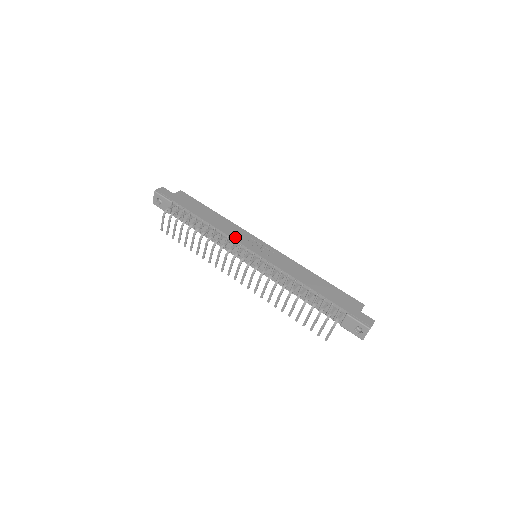
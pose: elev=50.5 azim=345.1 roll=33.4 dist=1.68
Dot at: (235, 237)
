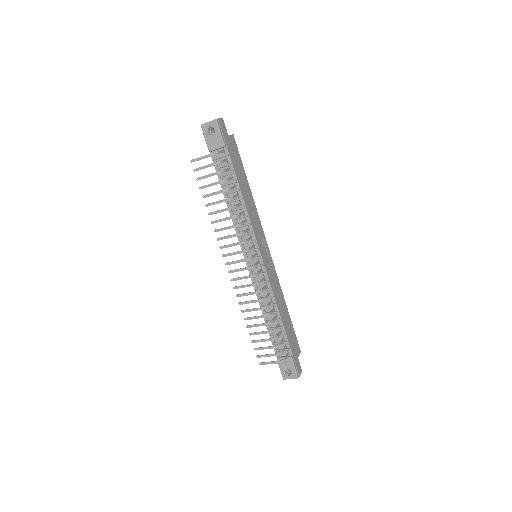
Dot at: (255, 229)
